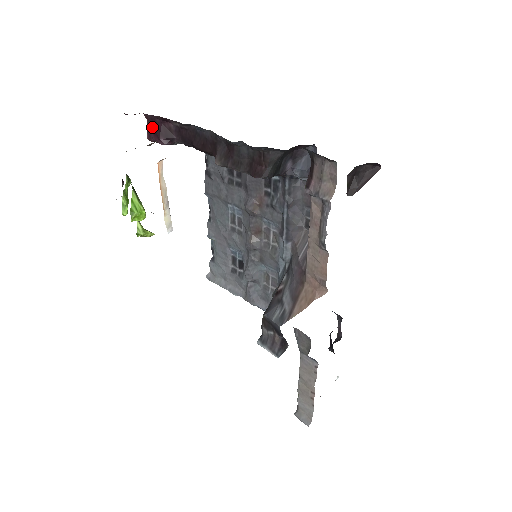
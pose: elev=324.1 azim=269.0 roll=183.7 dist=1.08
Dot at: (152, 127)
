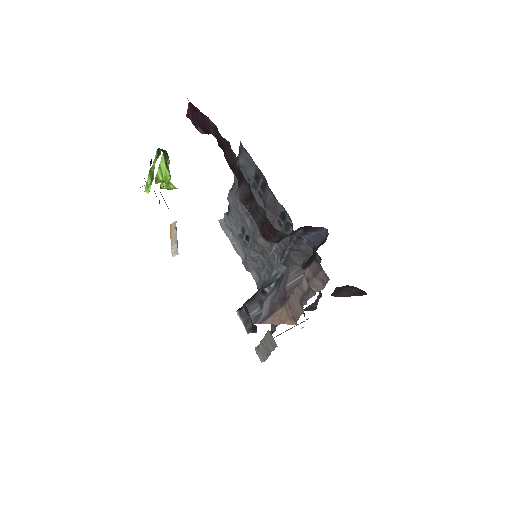
Dot at: (192, 111)
